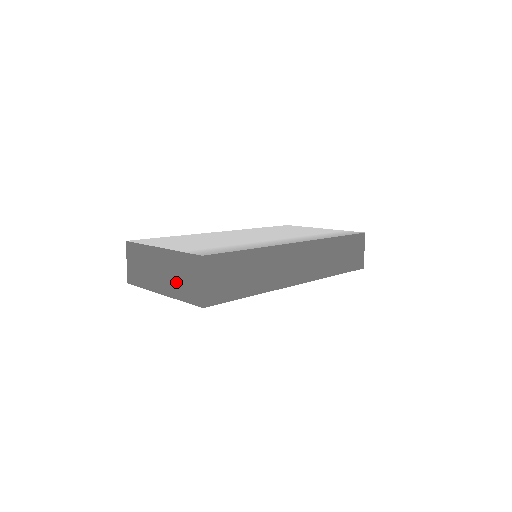
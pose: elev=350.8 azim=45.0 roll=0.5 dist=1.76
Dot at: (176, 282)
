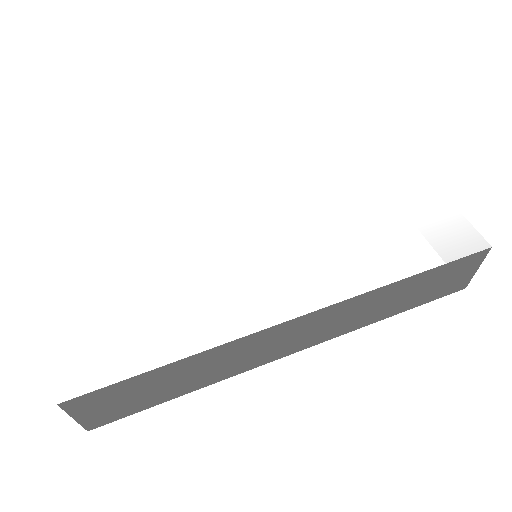
Dot at: occluded
